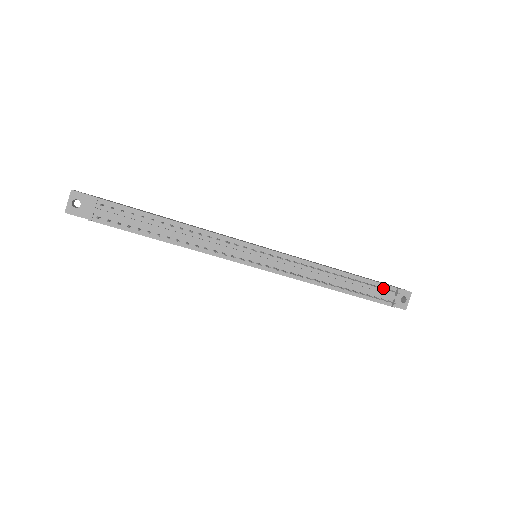
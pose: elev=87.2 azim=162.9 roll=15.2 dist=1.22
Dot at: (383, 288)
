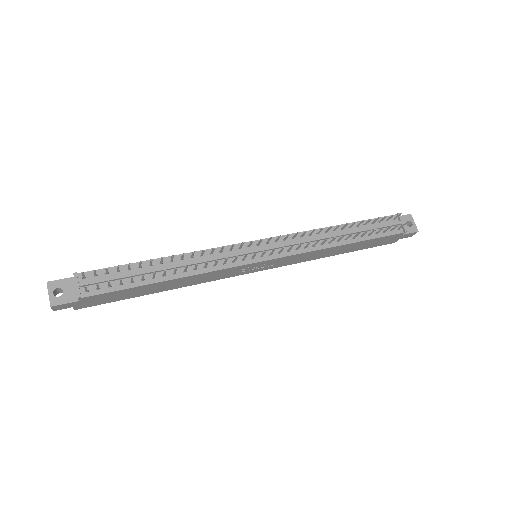
Dot at: occluded
